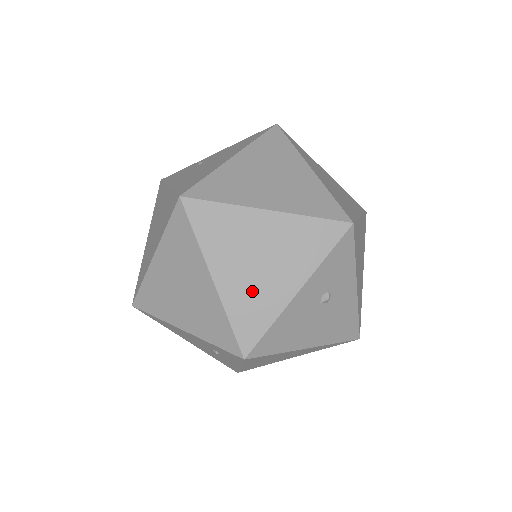
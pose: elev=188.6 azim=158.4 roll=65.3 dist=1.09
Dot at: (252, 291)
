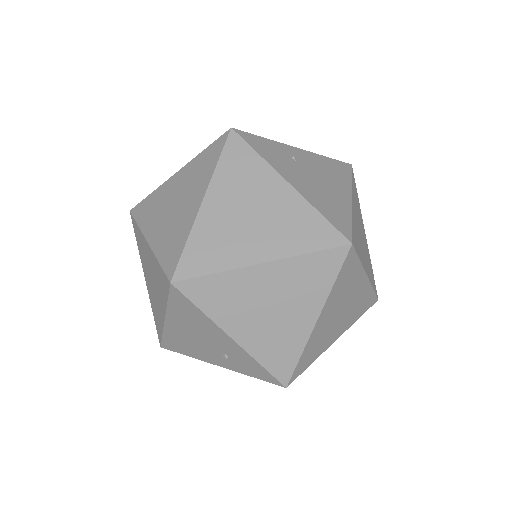
Dot at: (323, 335)
